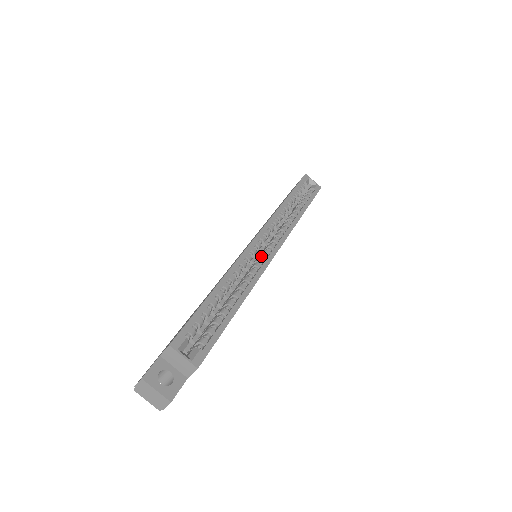
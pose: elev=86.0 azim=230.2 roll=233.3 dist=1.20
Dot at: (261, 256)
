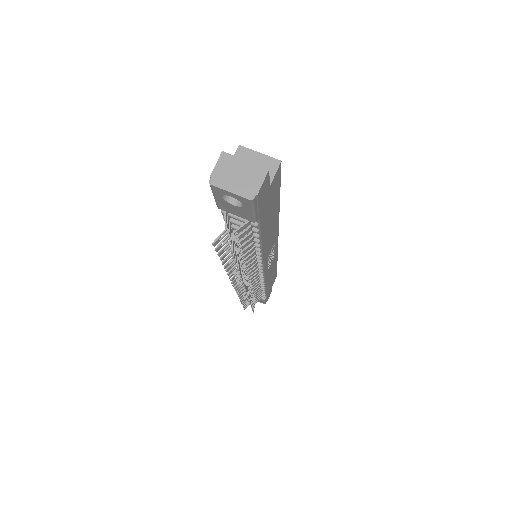
Dot at: occluded
